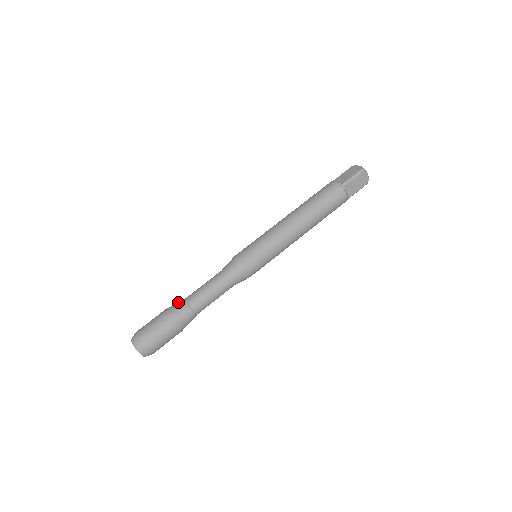
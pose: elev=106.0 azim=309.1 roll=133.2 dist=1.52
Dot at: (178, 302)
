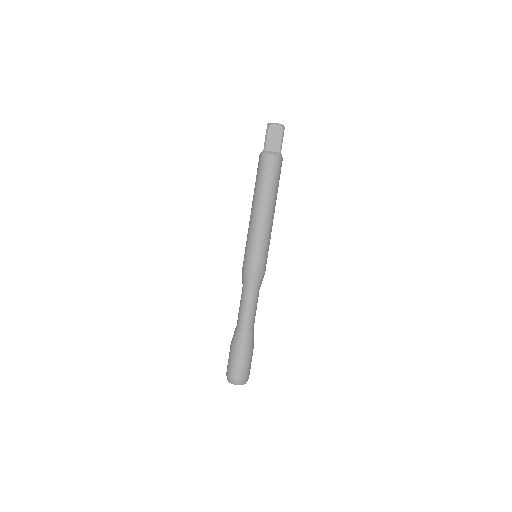
Dot at: (241, 335)
